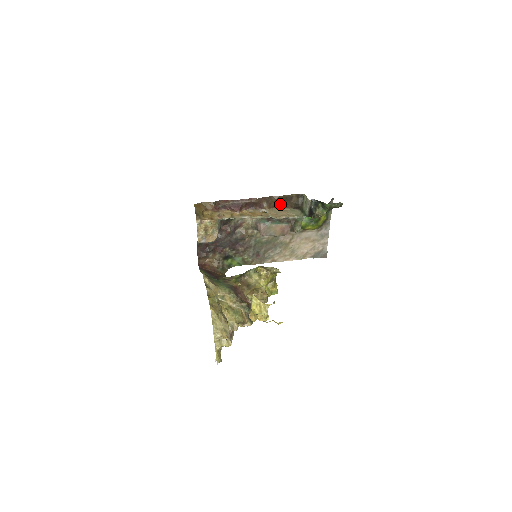
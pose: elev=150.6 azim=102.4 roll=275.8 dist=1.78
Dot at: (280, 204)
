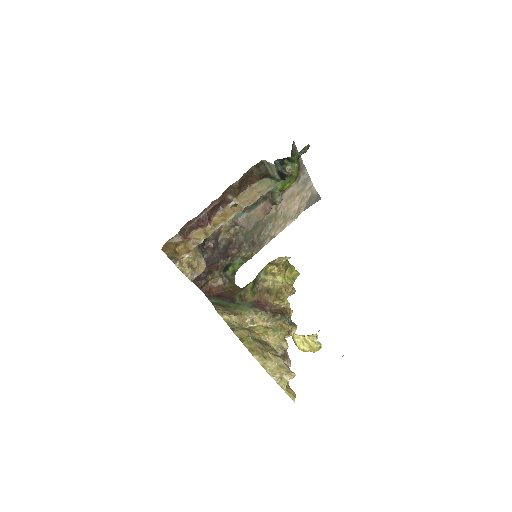
Dot at: (244, 185)
